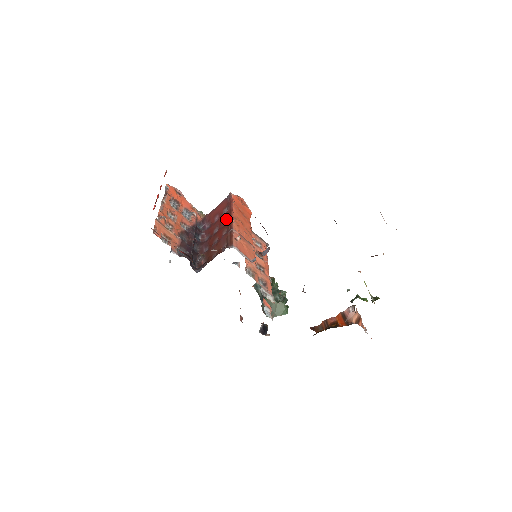
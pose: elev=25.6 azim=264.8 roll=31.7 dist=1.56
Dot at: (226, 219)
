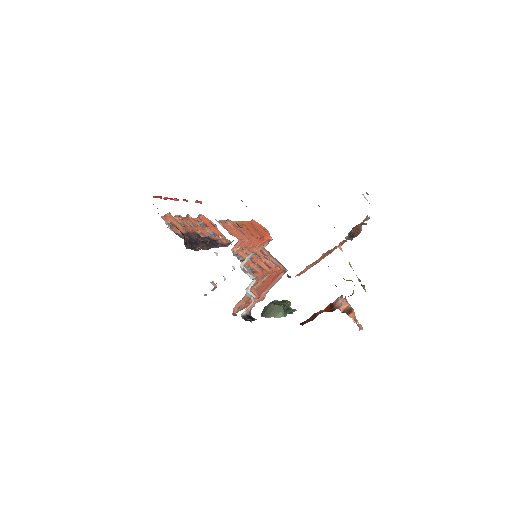
Dot at: occluded
